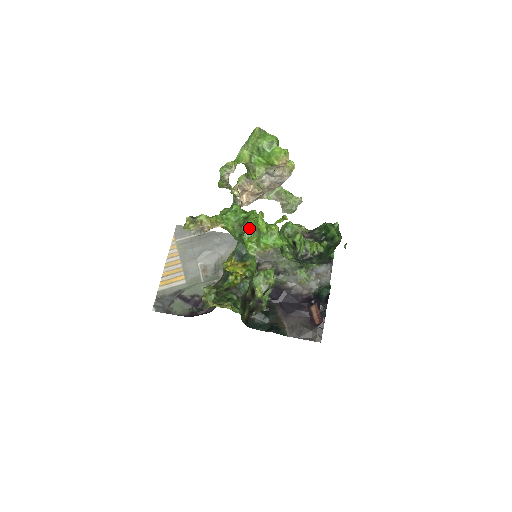
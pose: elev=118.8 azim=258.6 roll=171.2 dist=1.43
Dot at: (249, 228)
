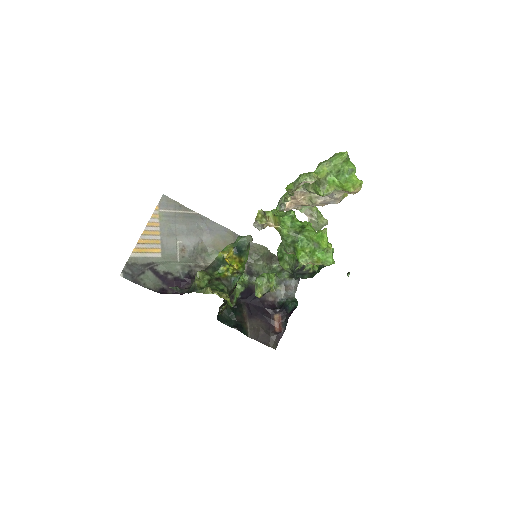
Dot at: (305, 238)
